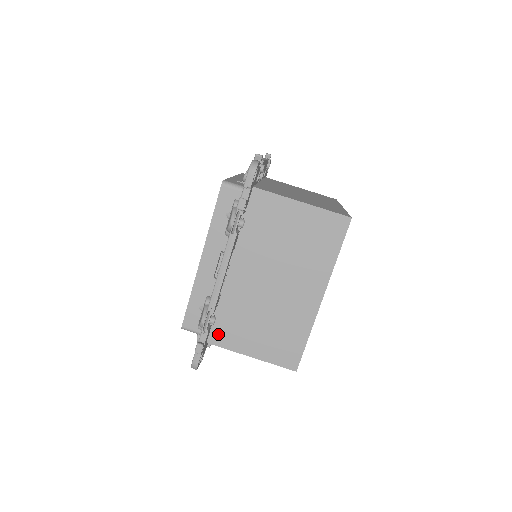
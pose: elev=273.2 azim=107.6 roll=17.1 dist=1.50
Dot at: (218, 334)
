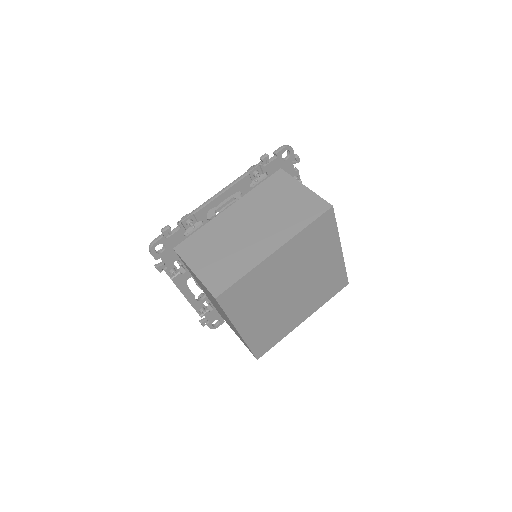
Dot at: (185, 246)
